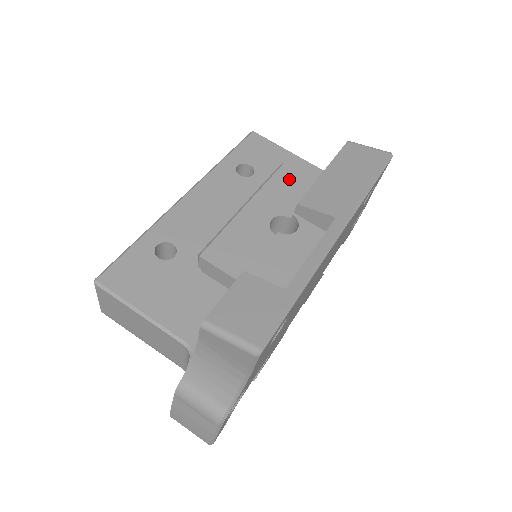
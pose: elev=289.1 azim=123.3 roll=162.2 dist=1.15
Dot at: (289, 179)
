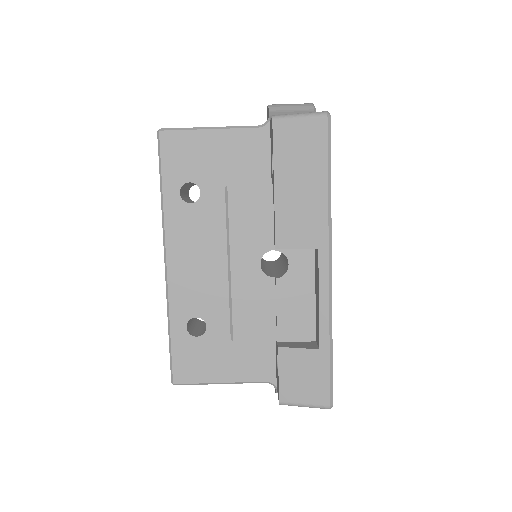
Dot at: (245, 205)
